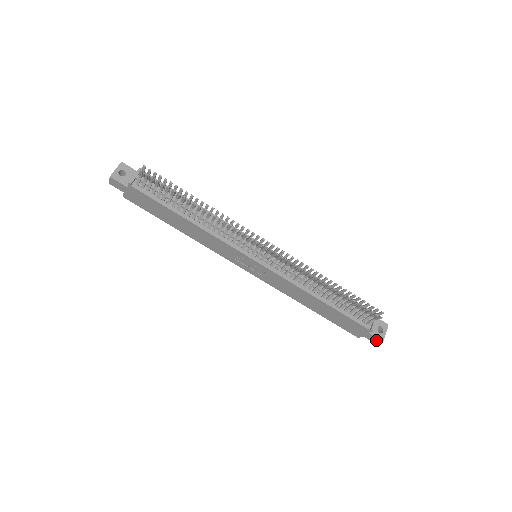
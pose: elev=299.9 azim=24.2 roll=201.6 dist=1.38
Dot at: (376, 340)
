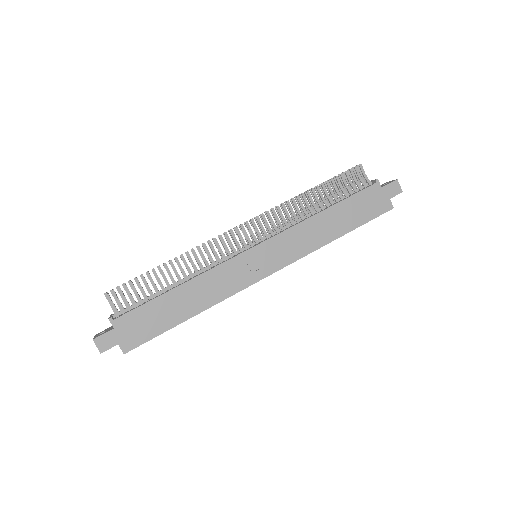
Dot at: (395, 187)
